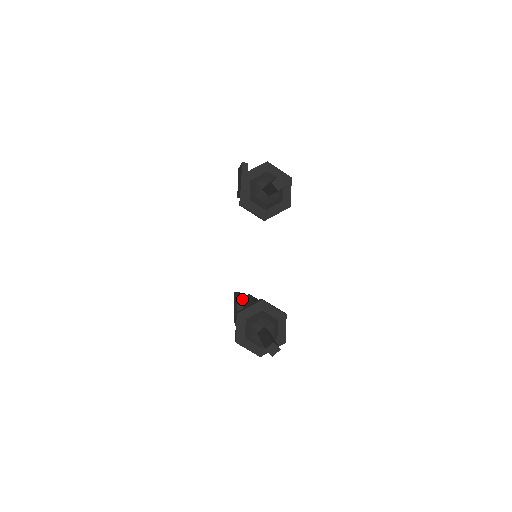
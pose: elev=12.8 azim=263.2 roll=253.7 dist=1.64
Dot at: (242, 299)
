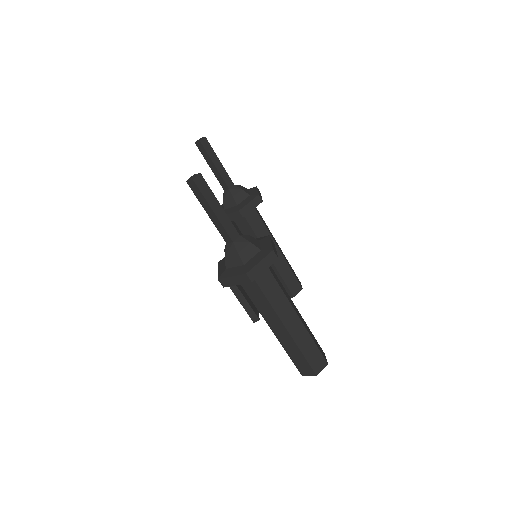
Dot at: occluded
